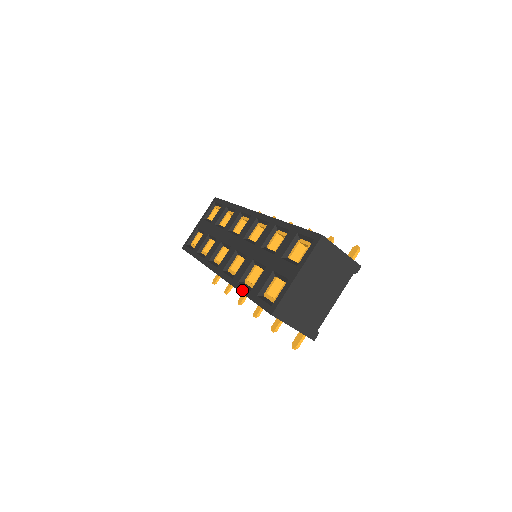
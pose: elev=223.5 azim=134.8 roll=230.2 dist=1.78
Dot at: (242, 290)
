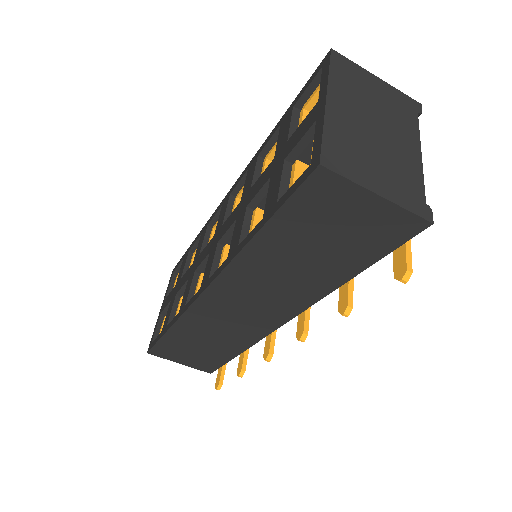
Dot at: (248, 237)
